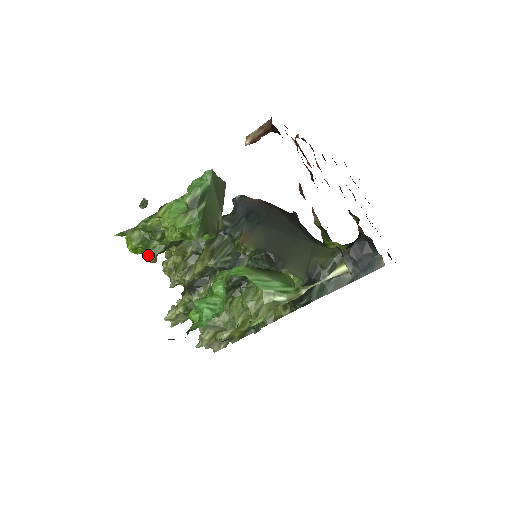
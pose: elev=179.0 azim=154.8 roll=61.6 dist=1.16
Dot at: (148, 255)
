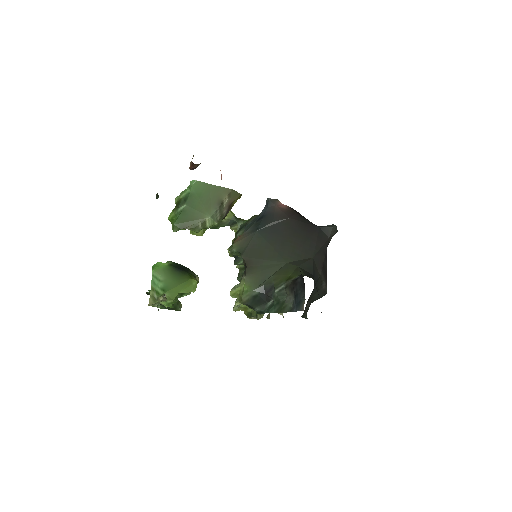
Dot at: occluded
